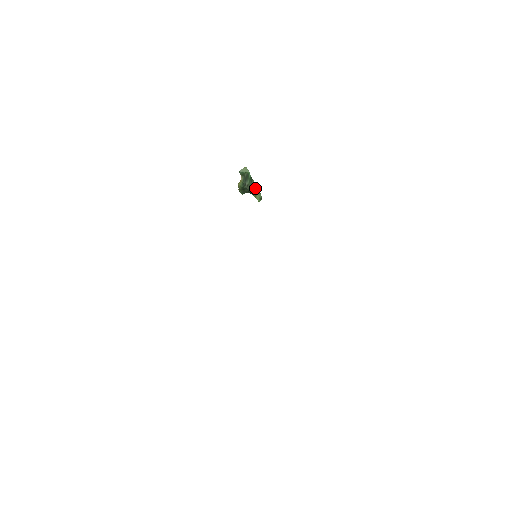
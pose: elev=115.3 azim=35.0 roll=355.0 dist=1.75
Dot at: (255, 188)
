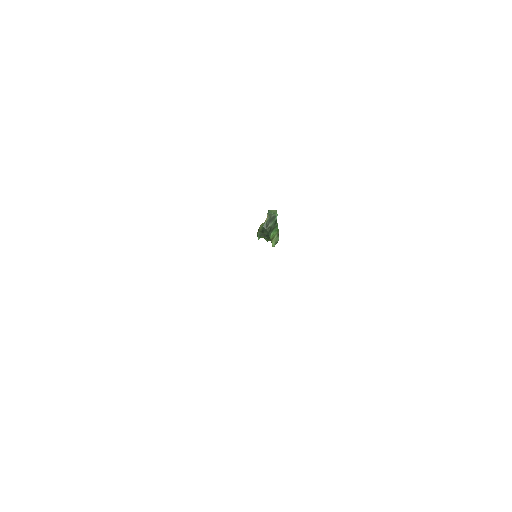
Dot at: (276, 231)
